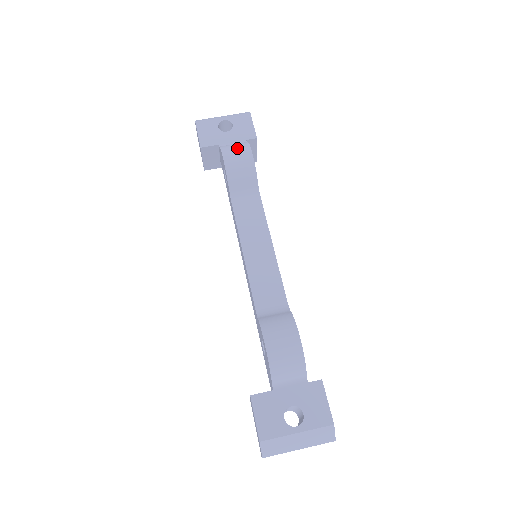
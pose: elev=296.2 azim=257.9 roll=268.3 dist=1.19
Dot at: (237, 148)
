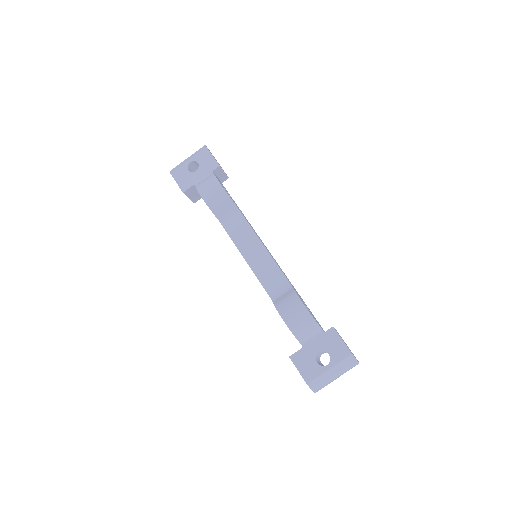
Dot at: (208, 184)
